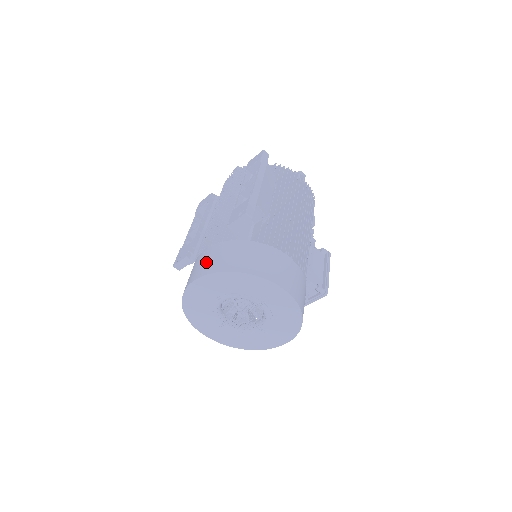
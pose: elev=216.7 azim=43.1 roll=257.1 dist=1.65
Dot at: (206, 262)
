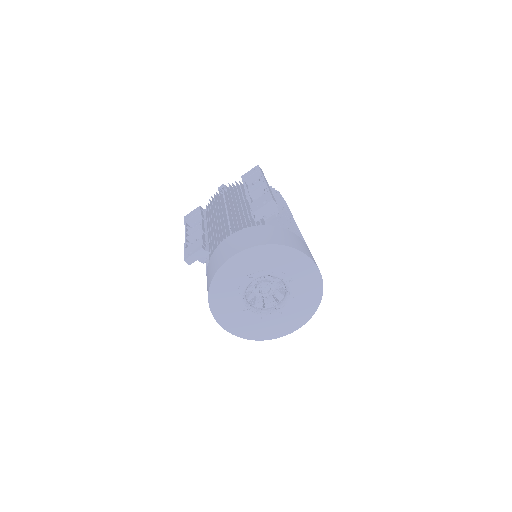
Dot at: (239, 242)
